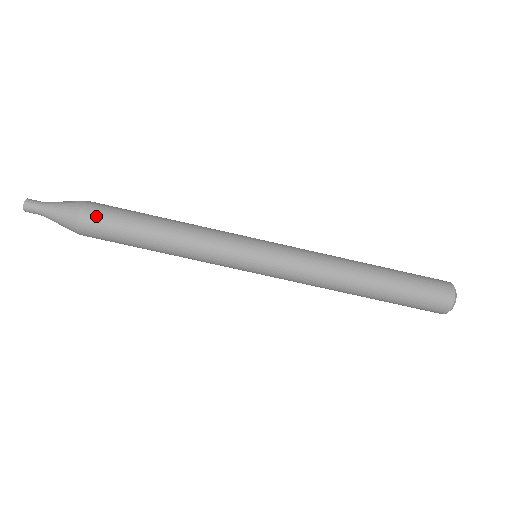
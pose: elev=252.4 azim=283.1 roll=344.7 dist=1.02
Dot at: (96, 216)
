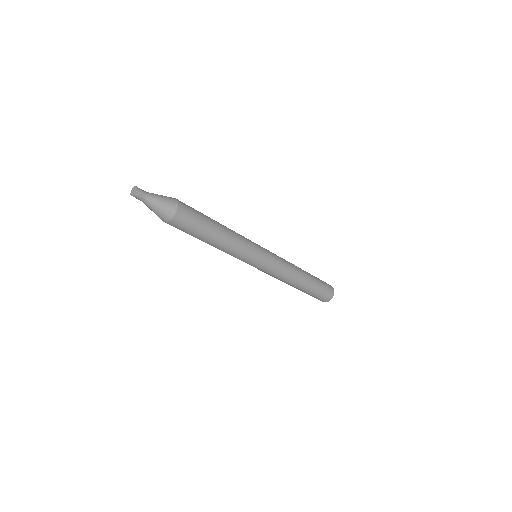
Dot at: (186, 215)
